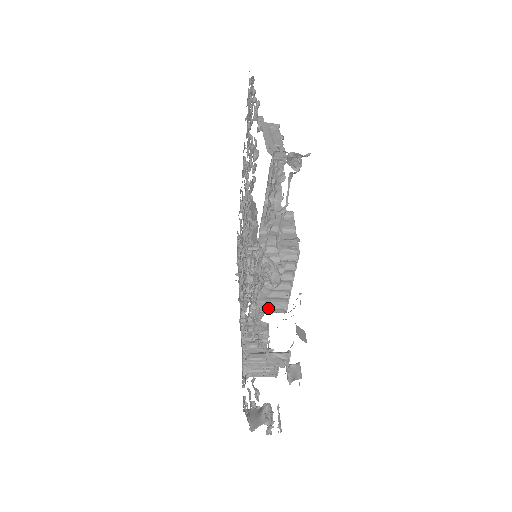
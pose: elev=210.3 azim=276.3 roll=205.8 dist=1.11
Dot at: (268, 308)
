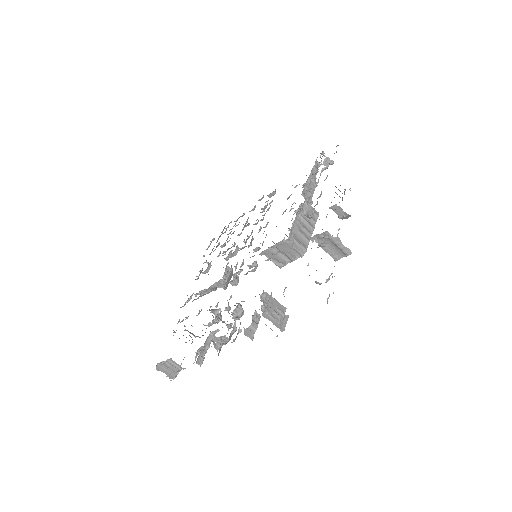
Dot at: (296, 241)
